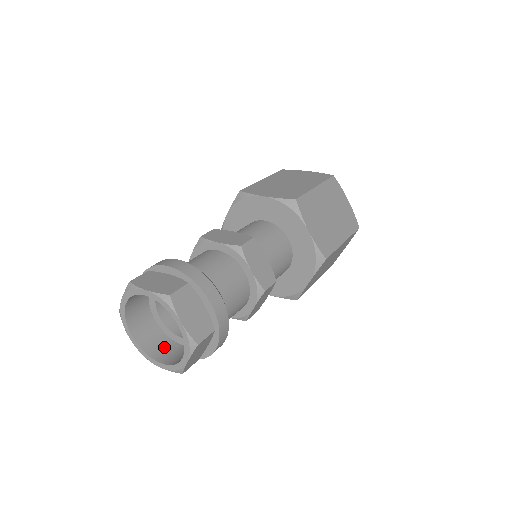
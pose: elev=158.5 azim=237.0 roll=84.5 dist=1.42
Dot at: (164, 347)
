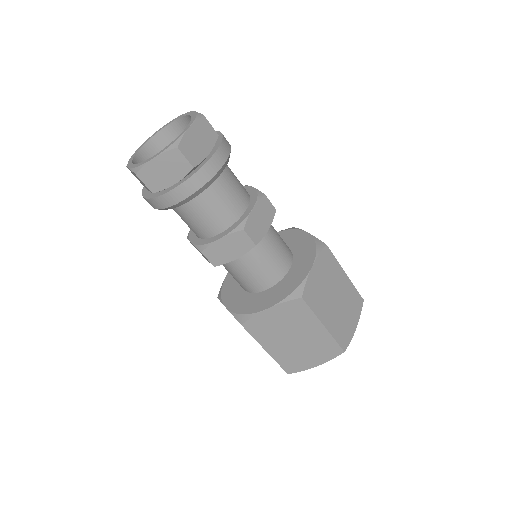
Dot at: occluded
